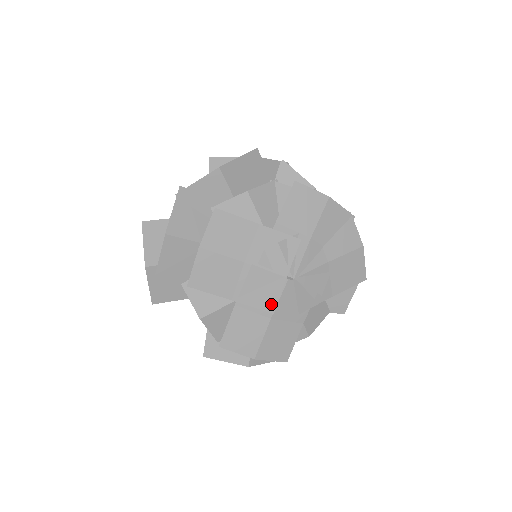
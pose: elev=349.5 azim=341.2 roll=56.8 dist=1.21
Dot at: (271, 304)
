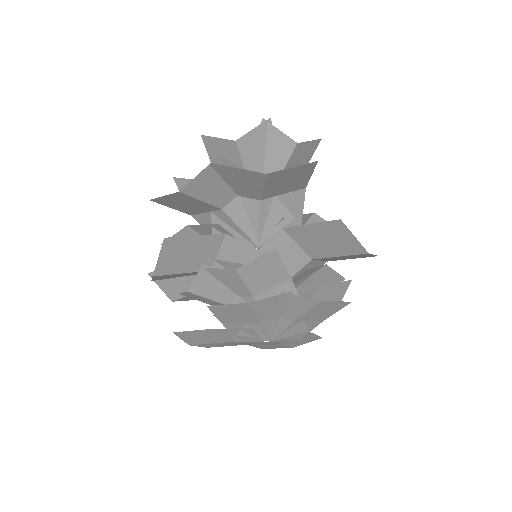
Dot at: (271, 344)
